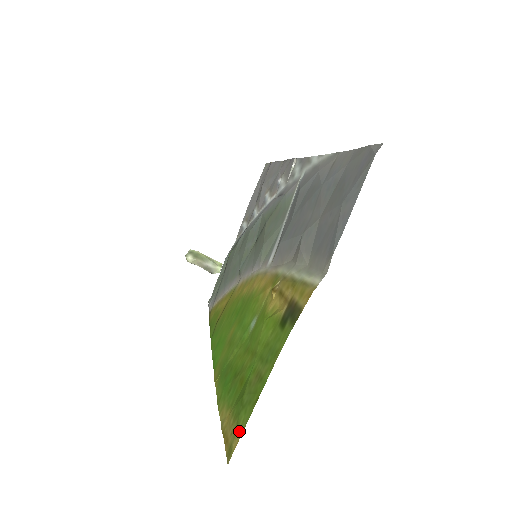
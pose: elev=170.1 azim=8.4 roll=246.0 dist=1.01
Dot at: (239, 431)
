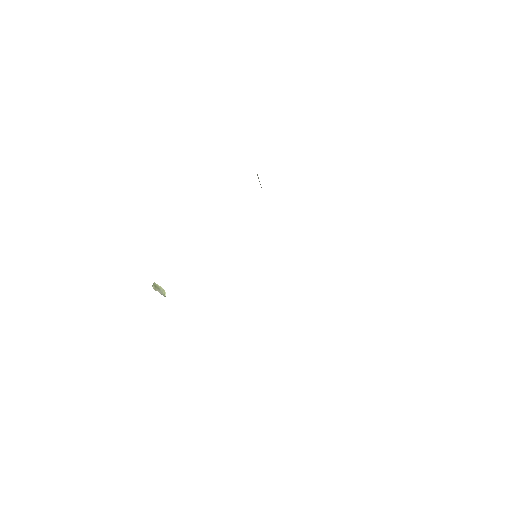
Dot at: occluded
